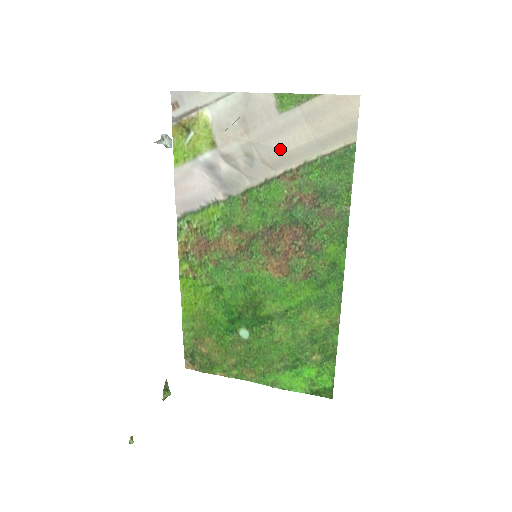
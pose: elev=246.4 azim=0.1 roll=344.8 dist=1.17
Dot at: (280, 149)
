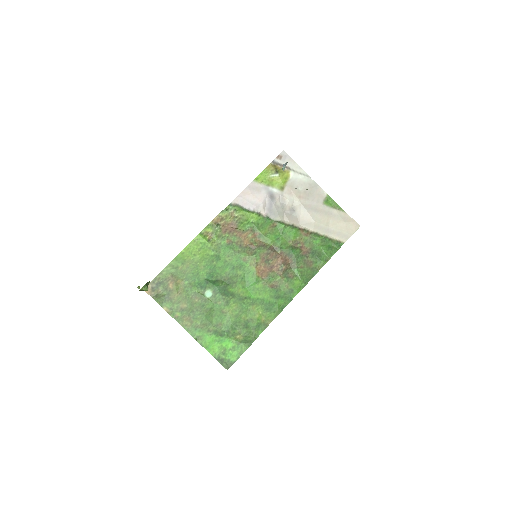
Dot at: (311, 218)
